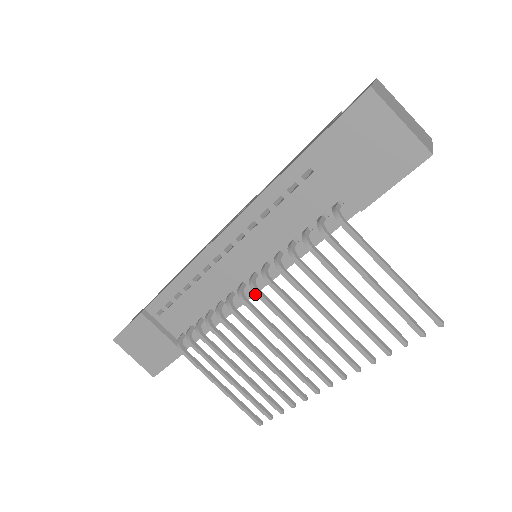
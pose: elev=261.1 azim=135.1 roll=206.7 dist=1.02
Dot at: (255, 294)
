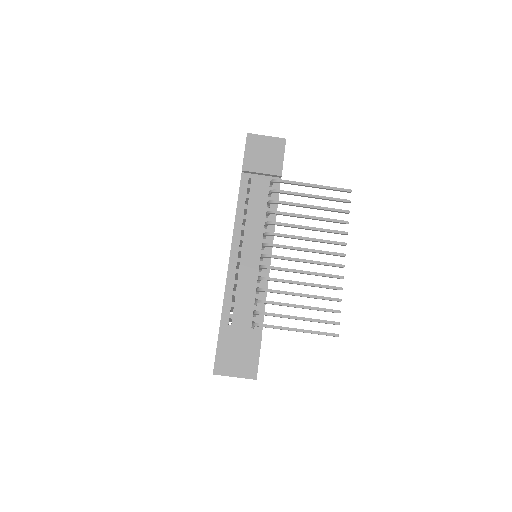
Dot at: (271, 246)
